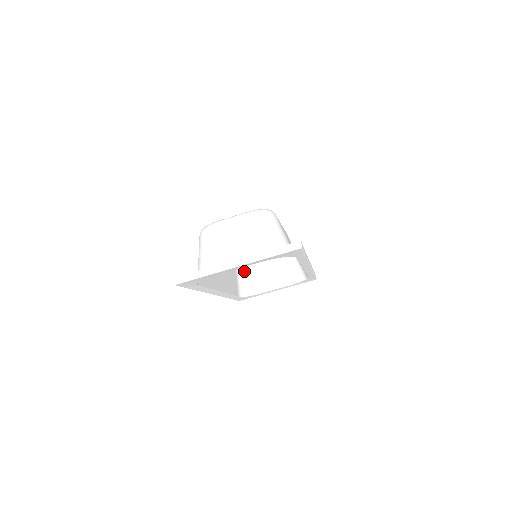
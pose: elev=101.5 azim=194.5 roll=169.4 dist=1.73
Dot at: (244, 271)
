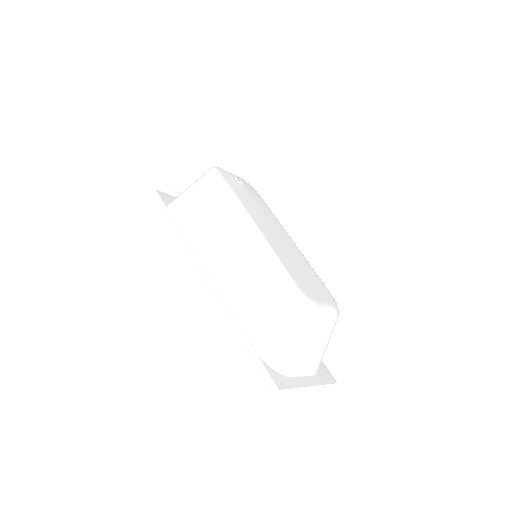
Dot at: (193, 183)
